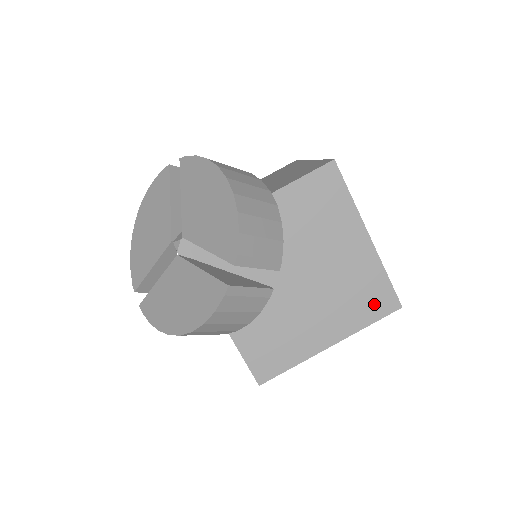
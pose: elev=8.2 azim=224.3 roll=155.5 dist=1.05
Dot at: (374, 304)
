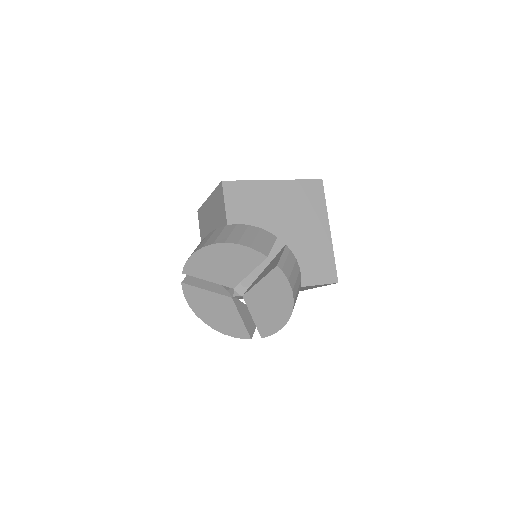
Dot at: occluded
